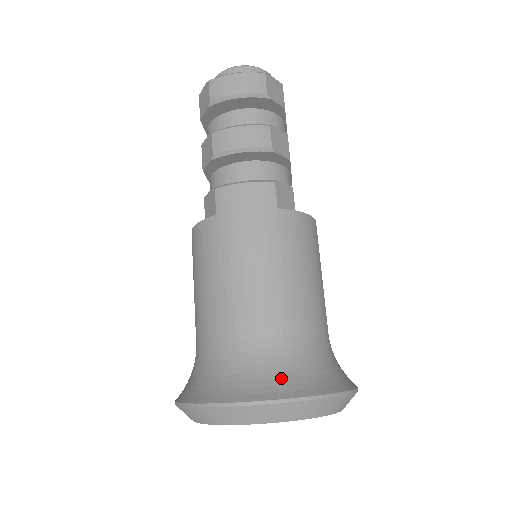
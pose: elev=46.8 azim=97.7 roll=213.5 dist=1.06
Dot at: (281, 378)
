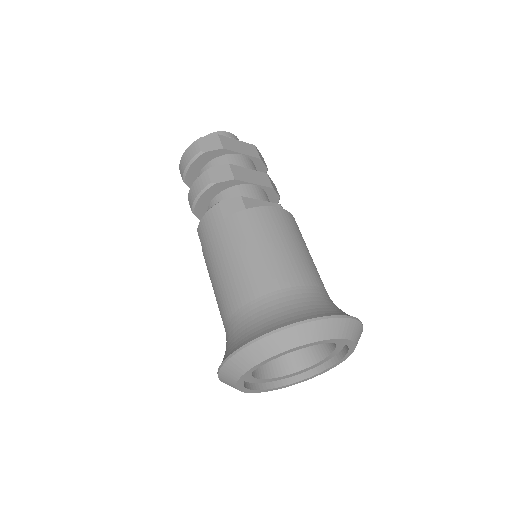
Dot at: (245, 334)
